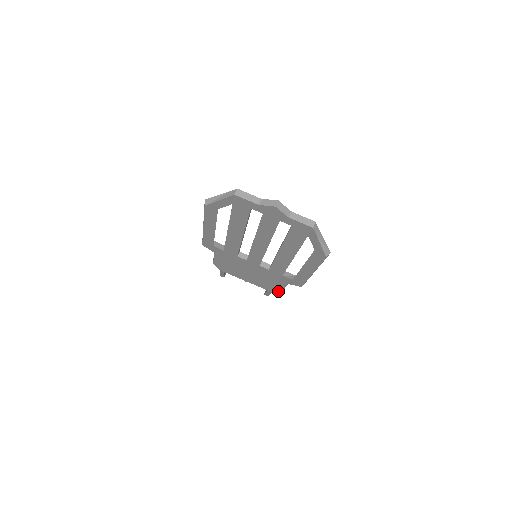
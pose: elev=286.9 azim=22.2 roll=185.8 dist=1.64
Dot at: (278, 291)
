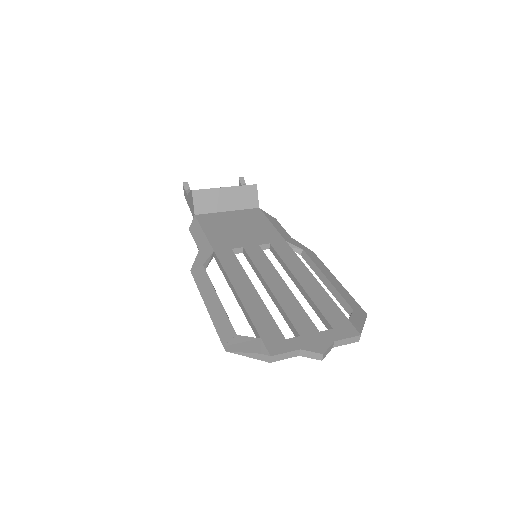
Dot at: occluded
